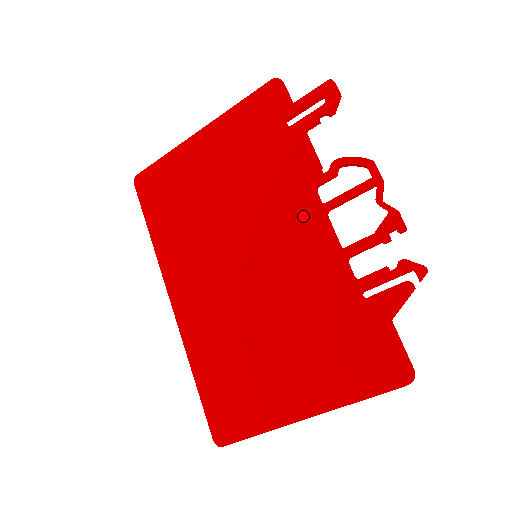
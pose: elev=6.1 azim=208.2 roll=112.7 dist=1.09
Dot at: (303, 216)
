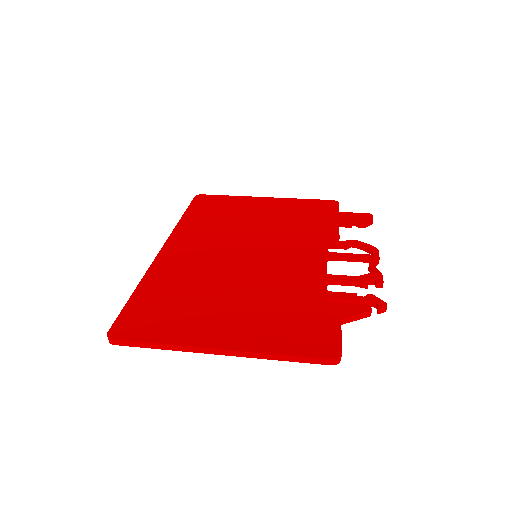
Dot at: (310, 251)
